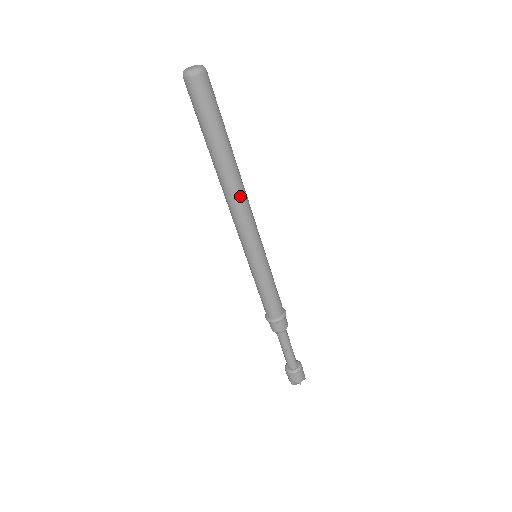
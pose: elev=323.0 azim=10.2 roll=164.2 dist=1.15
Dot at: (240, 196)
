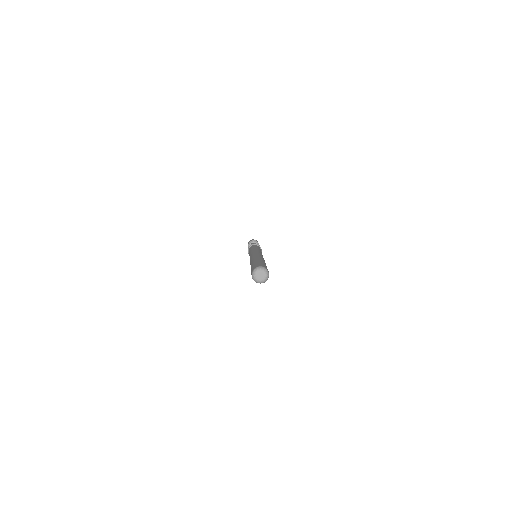
Dot at: occluded
